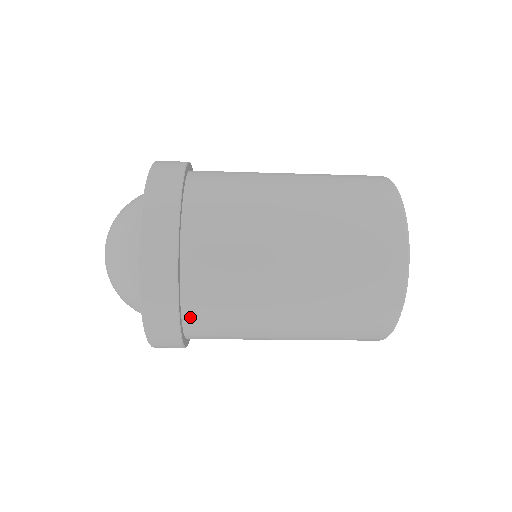
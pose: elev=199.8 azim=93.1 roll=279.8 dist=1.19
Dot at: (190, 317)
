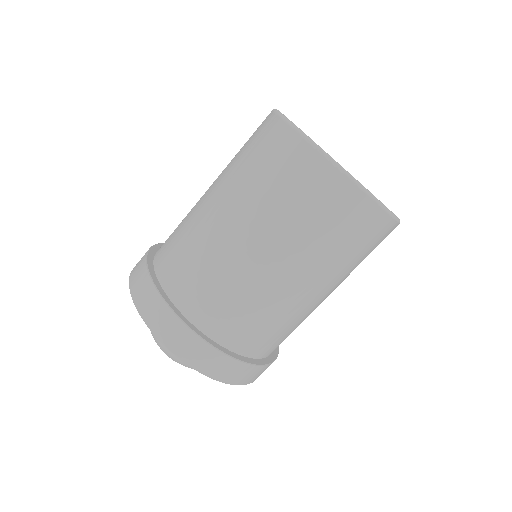
Dot at: occluded
